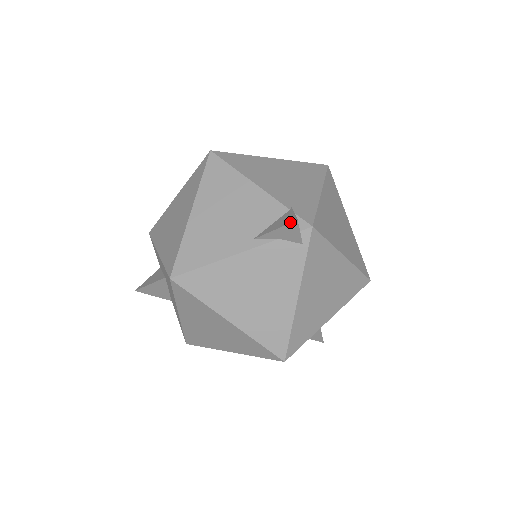
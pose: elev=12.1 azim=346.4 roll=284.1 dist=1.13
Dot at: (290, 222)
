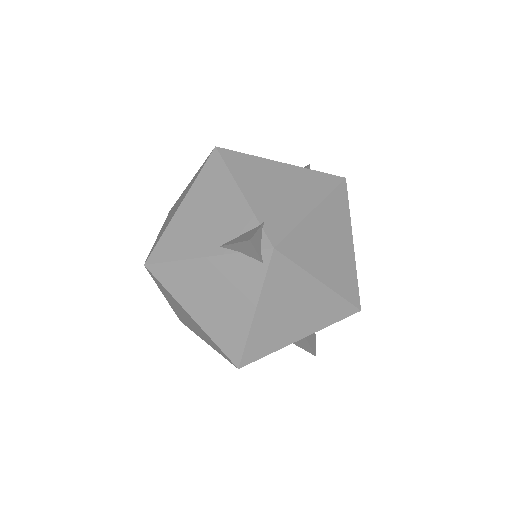
Dot at: (245, 240)
